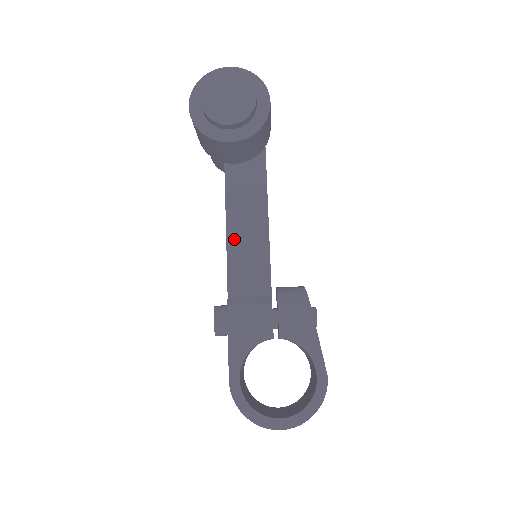
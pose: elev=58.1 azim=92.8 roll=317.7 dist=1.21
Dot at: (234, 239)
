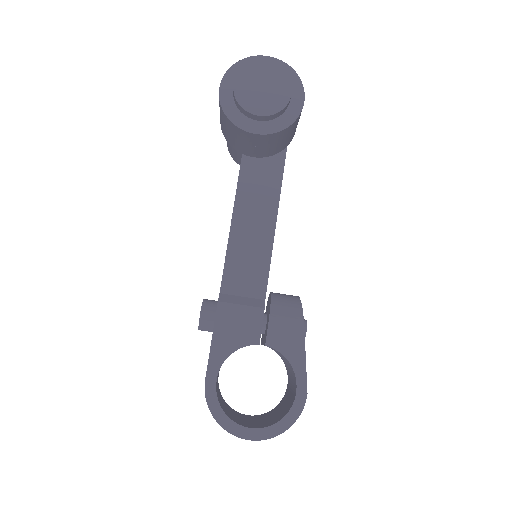
Dot at: (237, 234)
